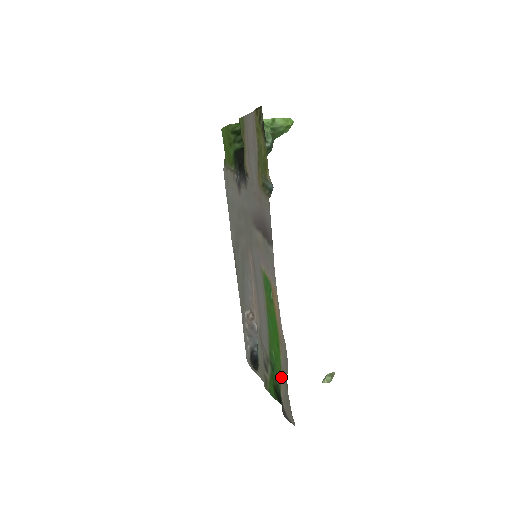
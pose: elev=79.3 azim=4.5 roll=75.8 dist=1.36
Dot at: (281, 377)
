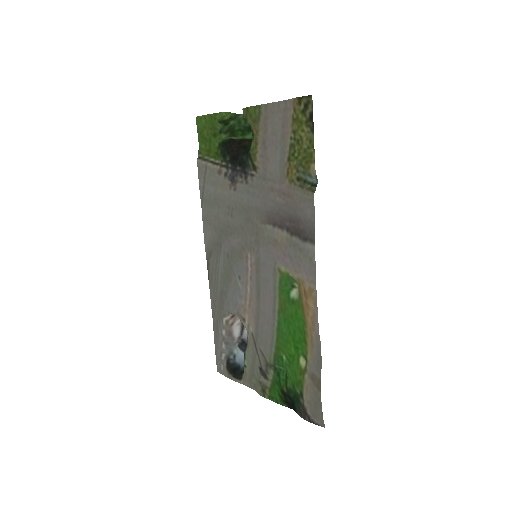
Dot at: (305, 380)
